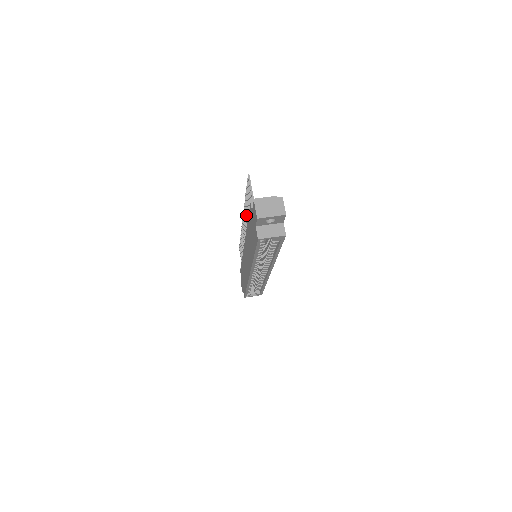
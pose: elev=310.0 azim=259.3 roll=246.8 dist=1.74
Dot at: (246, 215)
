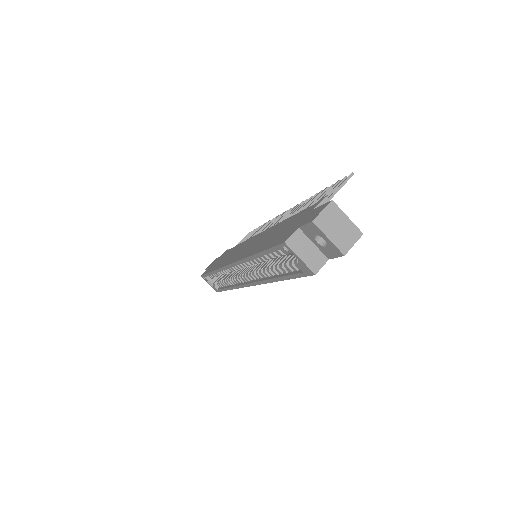
Dot at: (296, 210)
